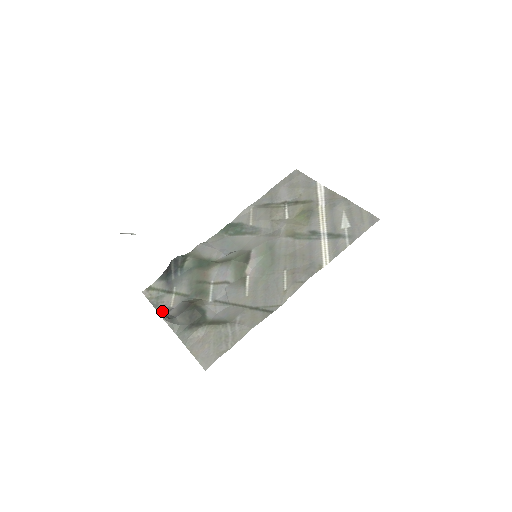
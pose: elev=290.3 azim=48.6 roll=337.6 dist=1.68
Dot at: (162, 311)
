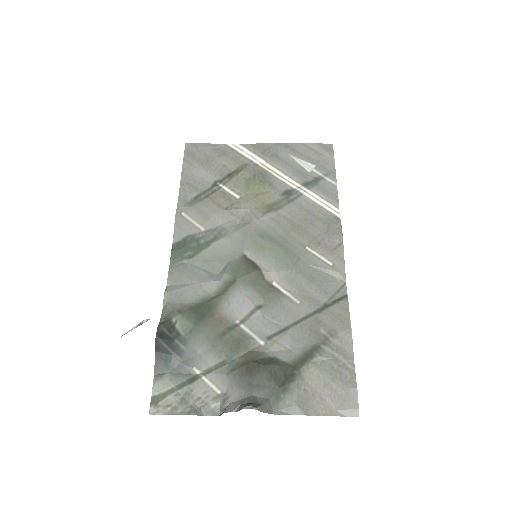
Dot at: (212, 409)
